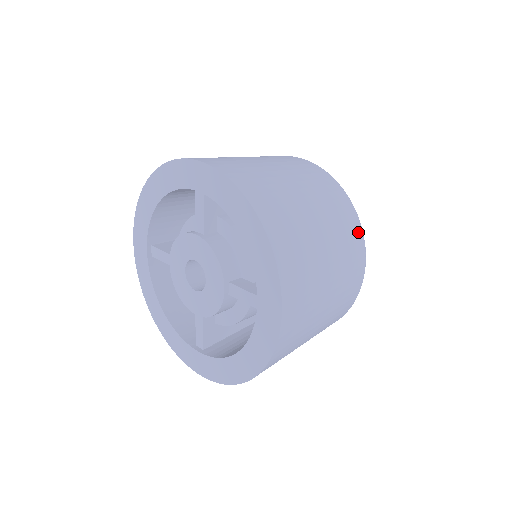
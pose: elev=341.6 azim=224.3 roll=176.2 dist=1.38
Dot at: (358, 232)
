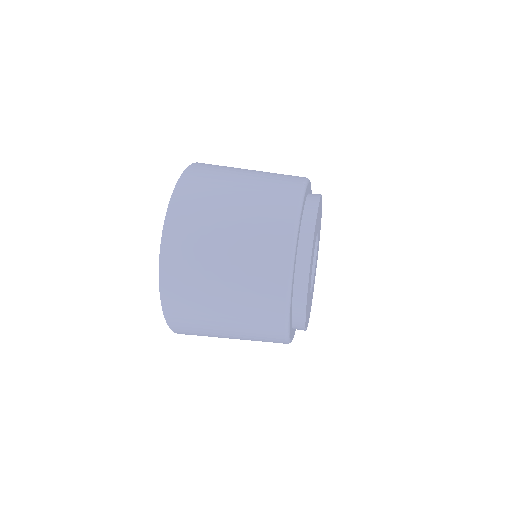
Dot at: (278, 303)
